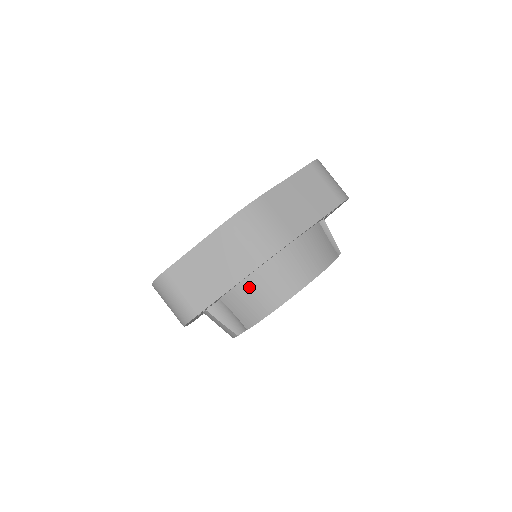
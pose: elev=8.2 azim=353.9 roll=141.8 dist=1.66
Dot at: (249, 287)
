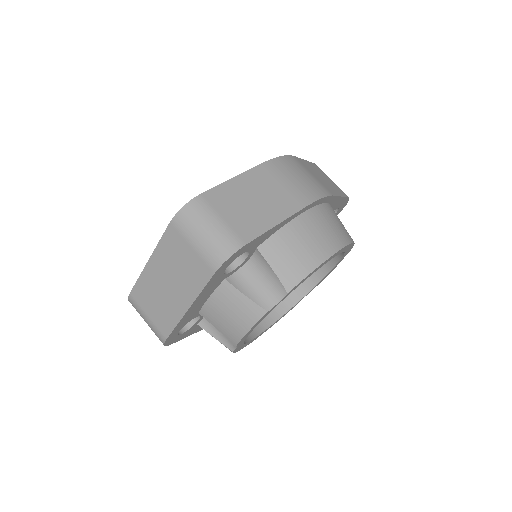
Dot at: (295, 231)
